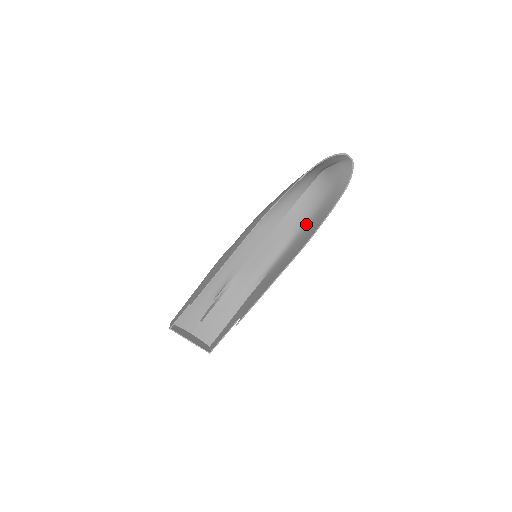
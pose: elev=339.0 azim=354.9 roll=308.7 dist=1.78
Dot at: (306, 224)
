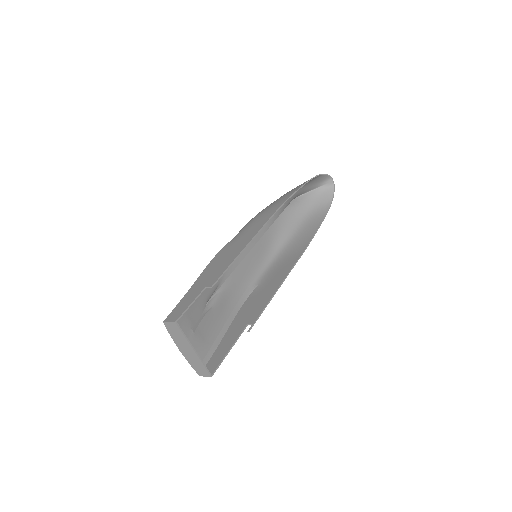
Dot at: (289, 239)
